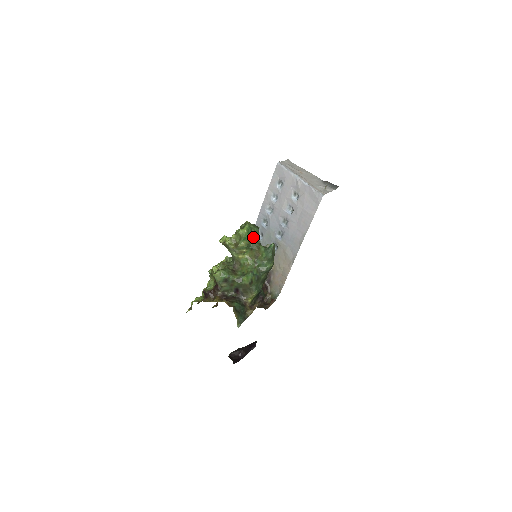
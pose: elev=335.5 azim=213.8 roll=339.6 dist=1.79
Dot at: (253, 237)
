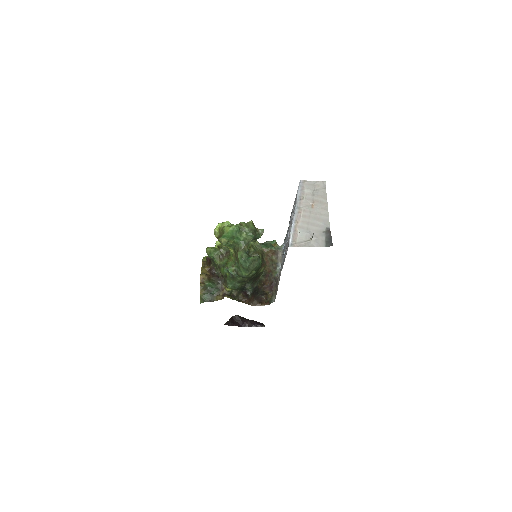
Dot at: (239, 239)
